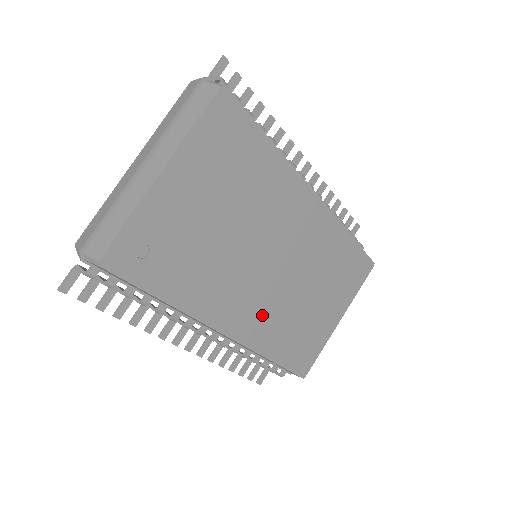
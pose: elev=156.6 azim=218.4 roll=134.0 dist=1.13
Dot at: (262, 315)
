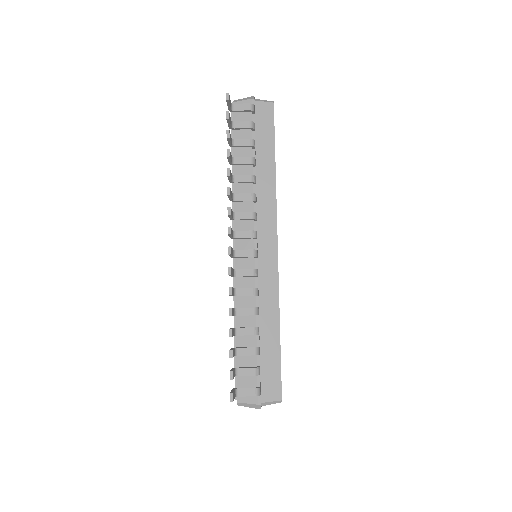
Dot at: occluded
